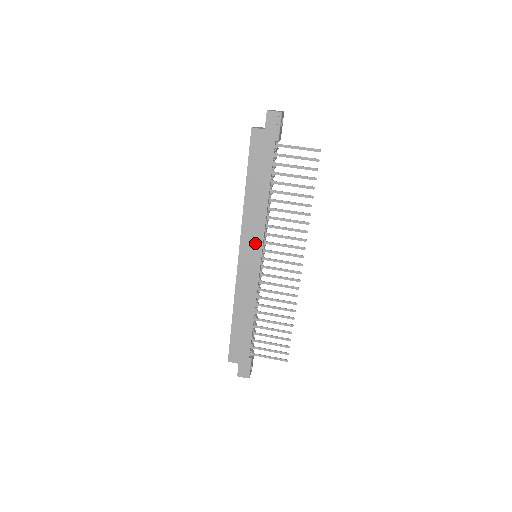
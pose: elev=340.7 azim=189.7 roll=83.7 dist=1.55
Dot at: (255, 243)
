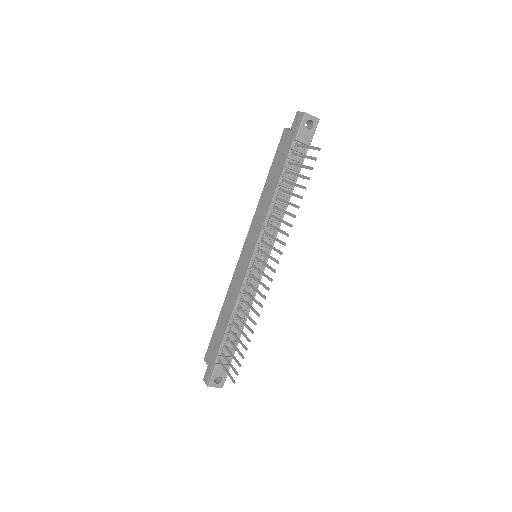
Dot at: (254, 238)
